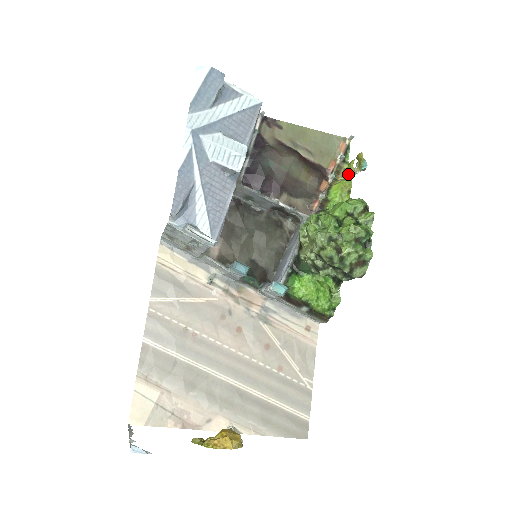
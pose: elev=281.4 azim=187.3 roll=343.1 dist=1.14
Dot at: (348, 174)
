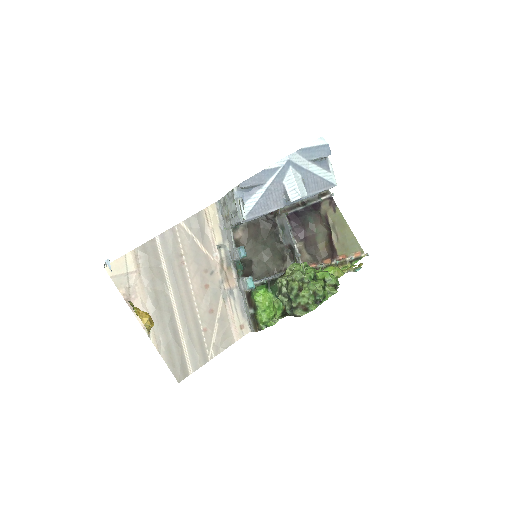
Dot at: (346, 269)
